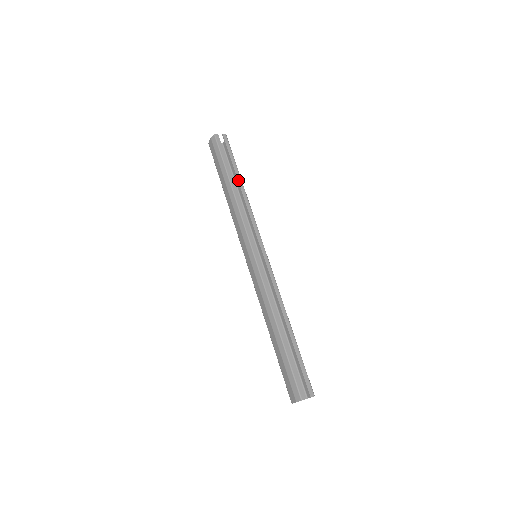
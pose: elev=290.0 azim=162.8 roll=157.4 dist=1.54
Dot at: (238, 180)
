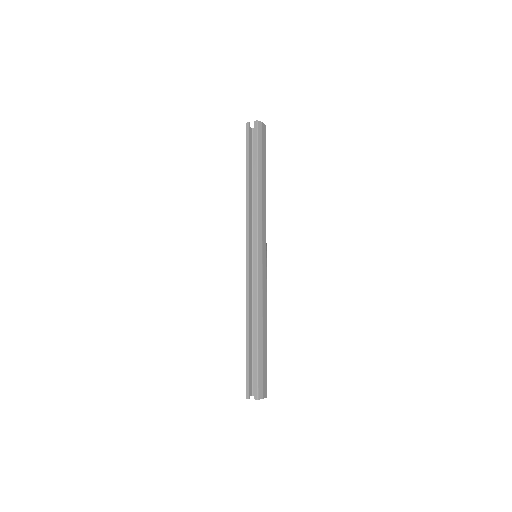
Dot at: (254, 175)
